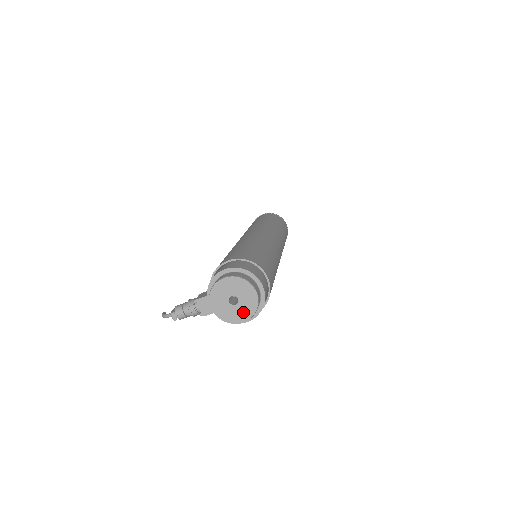
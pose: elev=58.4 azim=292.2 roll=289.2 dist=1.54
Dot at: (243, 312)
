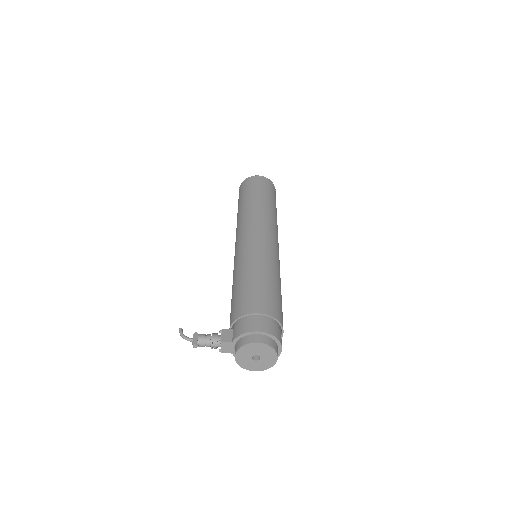
Dot at: (260, 366)
